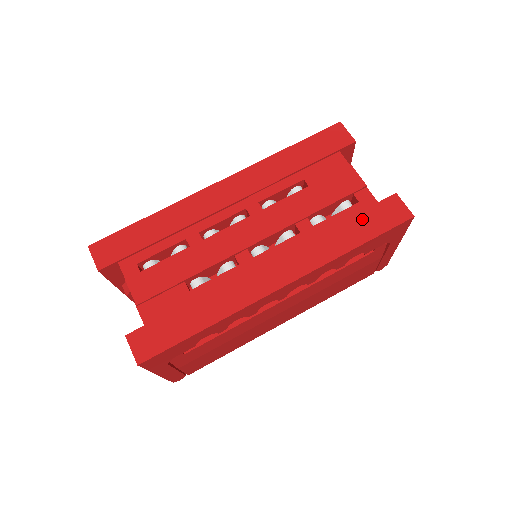
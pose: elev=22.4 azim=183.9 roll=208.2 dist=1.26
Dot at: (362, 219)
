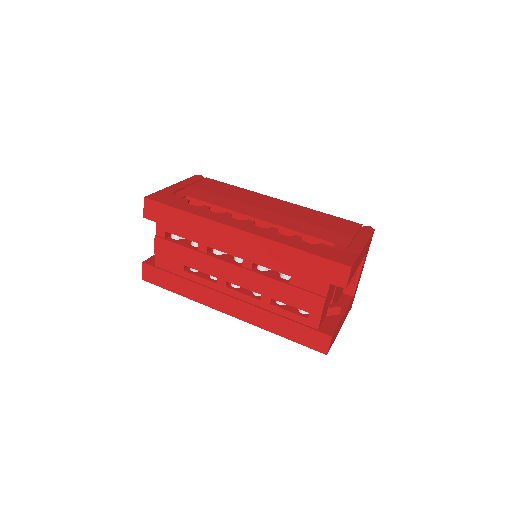
Dot at: (298, 329)
